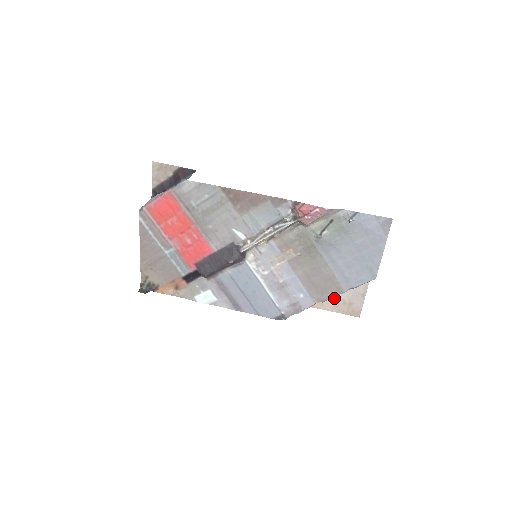
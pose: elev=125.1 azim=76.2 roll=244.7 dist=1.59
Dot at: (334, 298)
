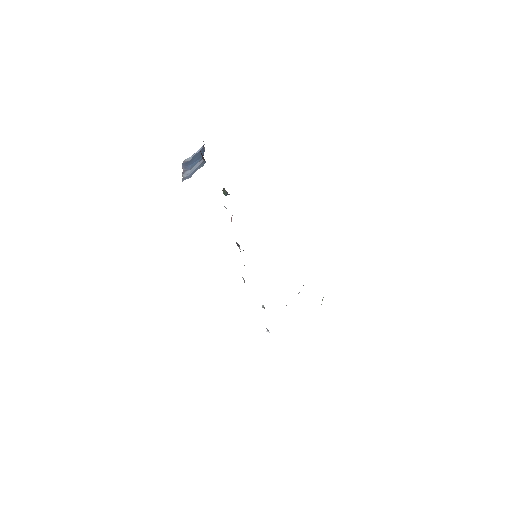
Dot at: occluded
